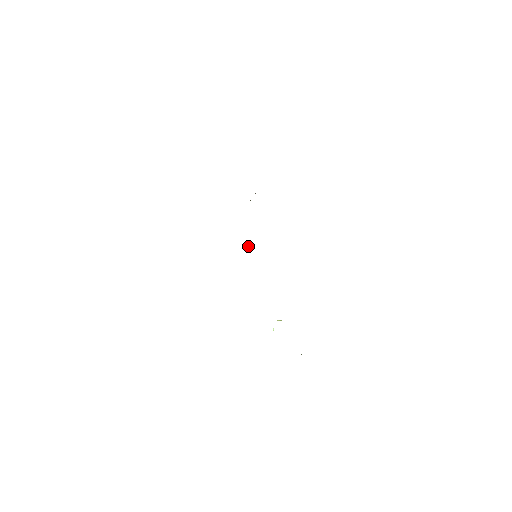
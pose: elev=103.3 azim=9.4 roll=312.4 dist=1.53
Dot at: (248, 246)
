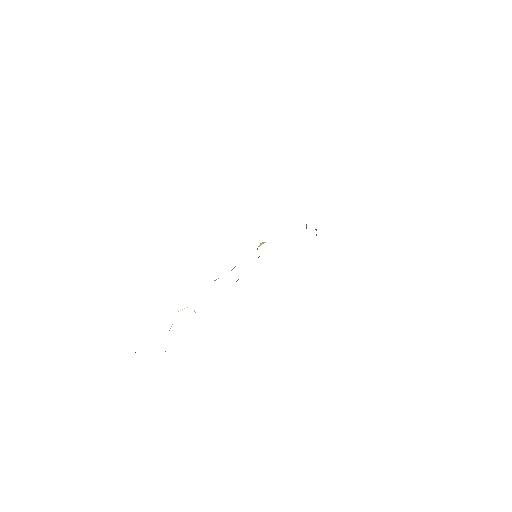
Dot at: (261, 243)
